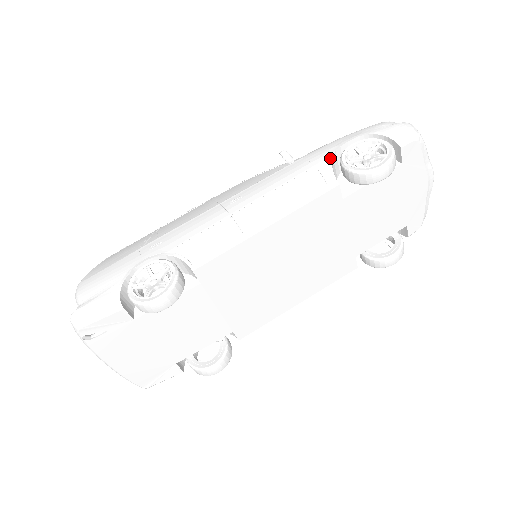
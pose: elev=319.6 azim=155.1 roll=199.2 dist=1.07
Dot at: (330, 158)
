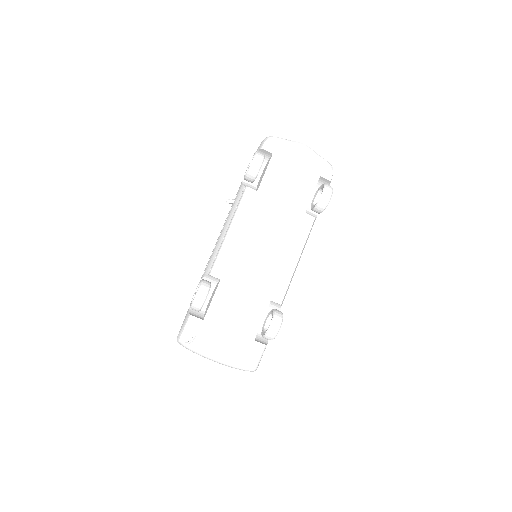
Dot at: (241, 183)
